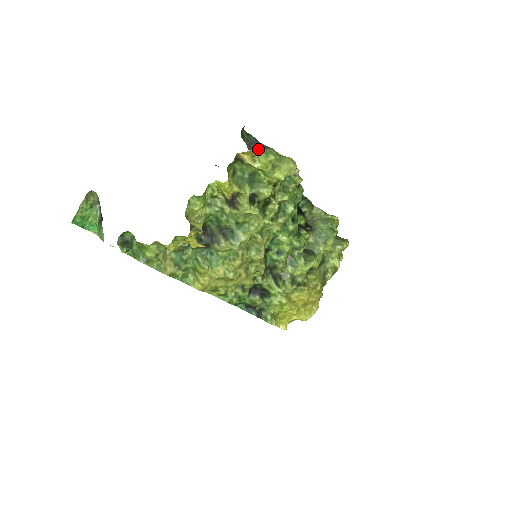
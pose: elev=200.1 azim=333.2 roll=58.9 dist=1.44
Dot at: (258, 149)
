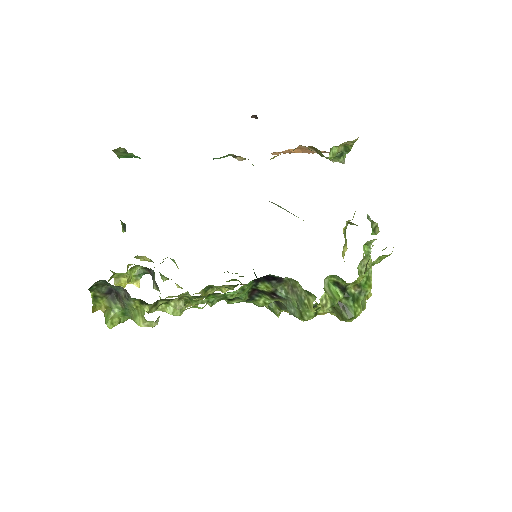
Dot at: (119, 295)
